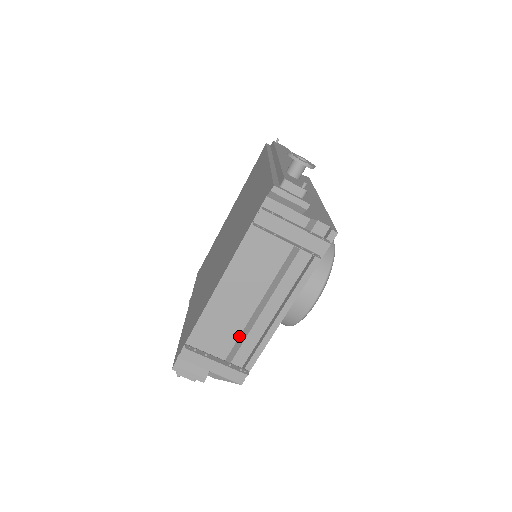
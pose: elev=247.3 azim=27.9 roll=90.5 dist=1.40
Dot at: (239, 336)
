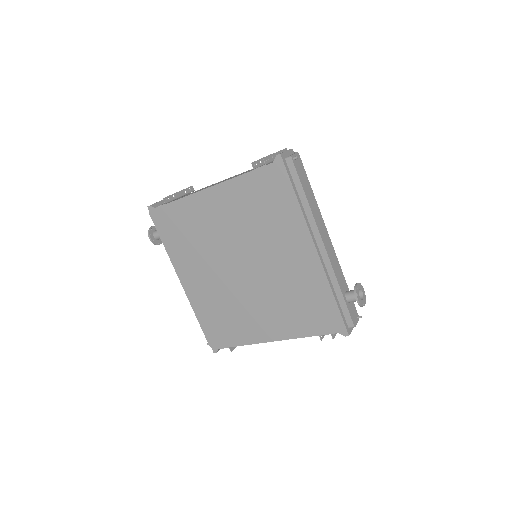
Dot at: occluded
